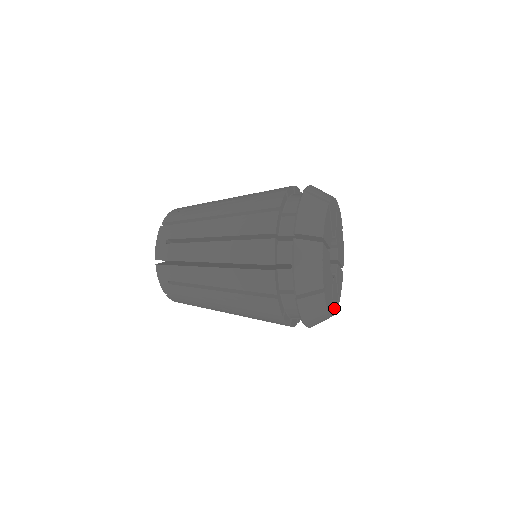
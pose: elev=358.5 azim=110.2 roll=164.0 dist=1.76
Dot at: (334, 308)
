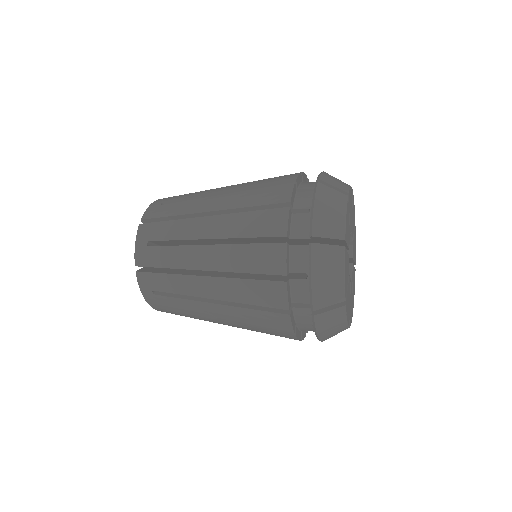
Dot at: (354, 290)
